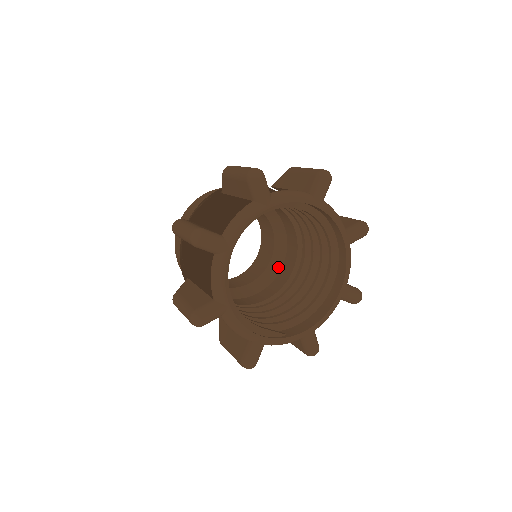
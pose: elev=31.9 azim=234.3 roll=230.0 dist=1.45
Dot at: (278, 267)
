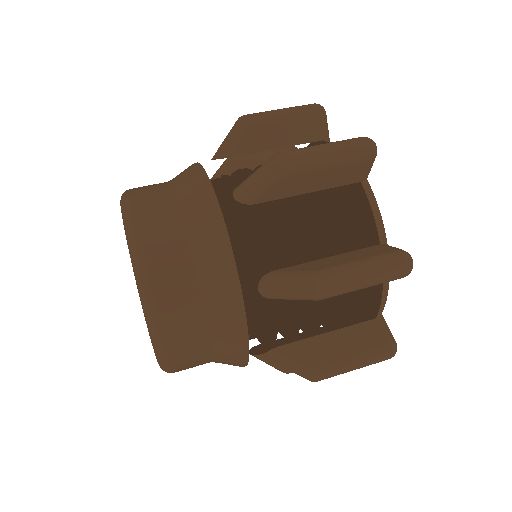
Dot at: occluded
